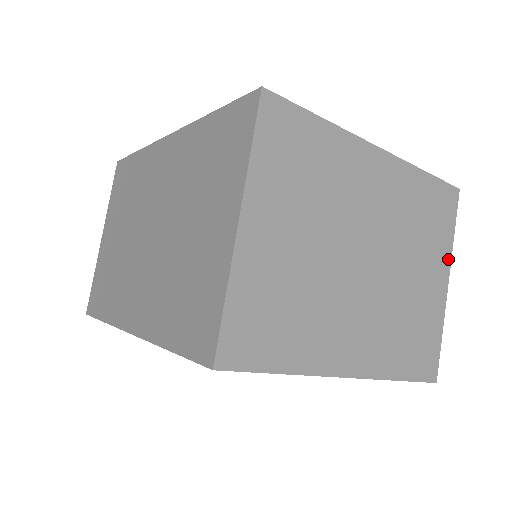
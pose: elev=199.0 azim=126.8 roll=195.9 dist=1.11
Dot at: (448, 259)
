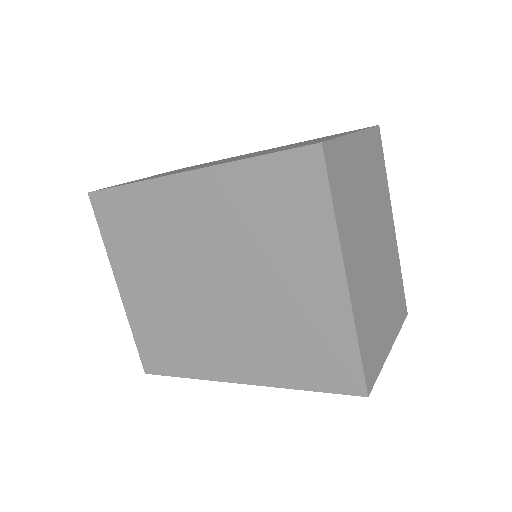
Dot at: (395, 336)
